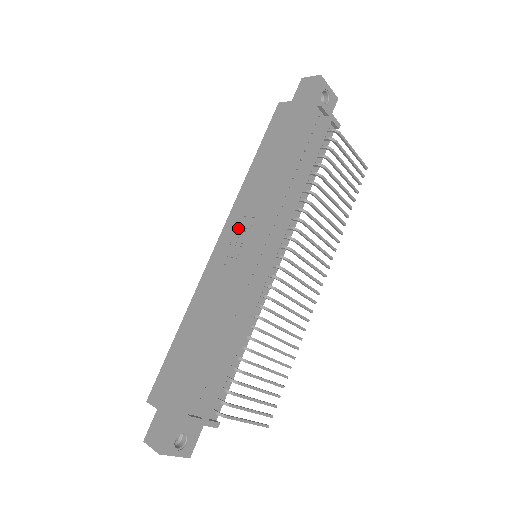
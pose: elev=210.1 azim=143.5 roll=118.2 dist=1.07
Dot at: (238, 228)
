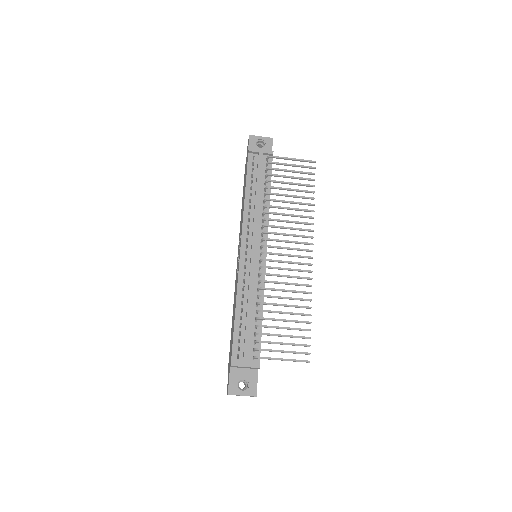
Dot at: (239, 246)
